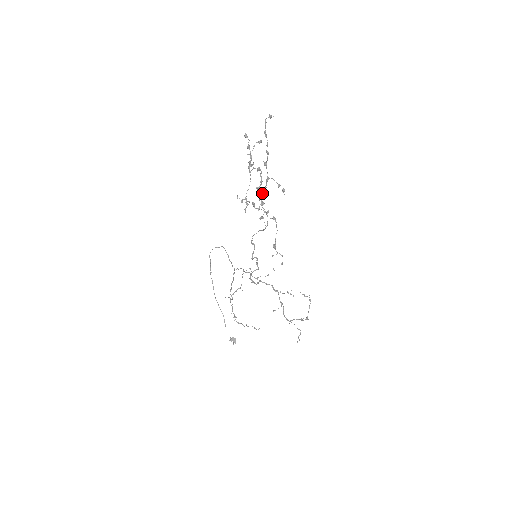
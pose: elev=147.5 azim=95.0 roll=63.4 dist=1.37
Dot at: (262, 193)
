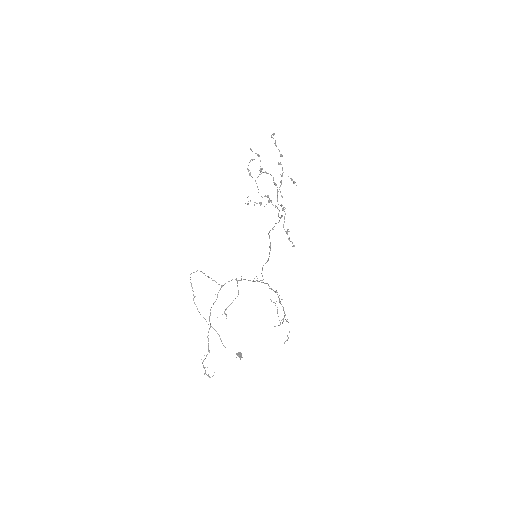
Dot at: (280, 185)
